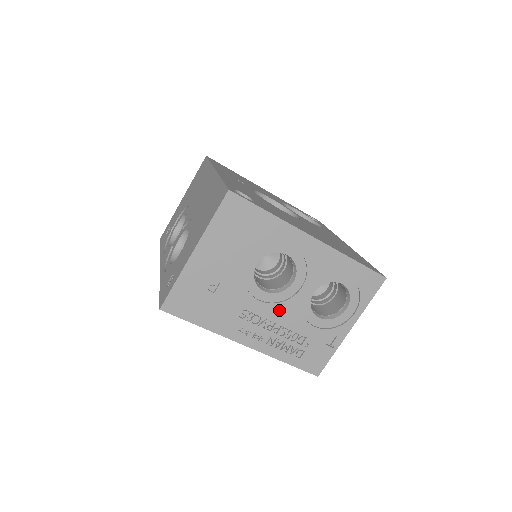
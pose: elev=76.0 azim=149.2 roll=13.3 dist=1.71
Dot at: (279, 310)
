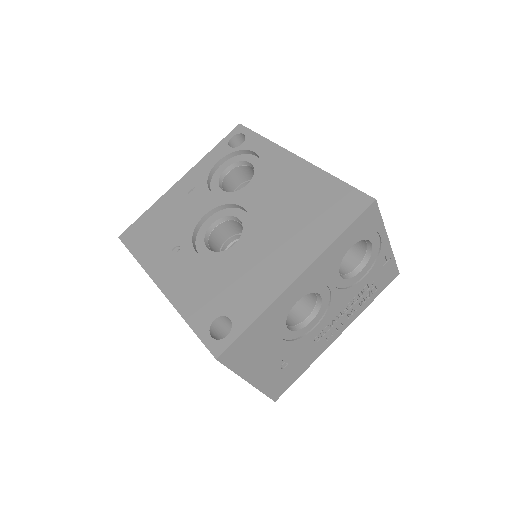
Dot at: (333, 309)
